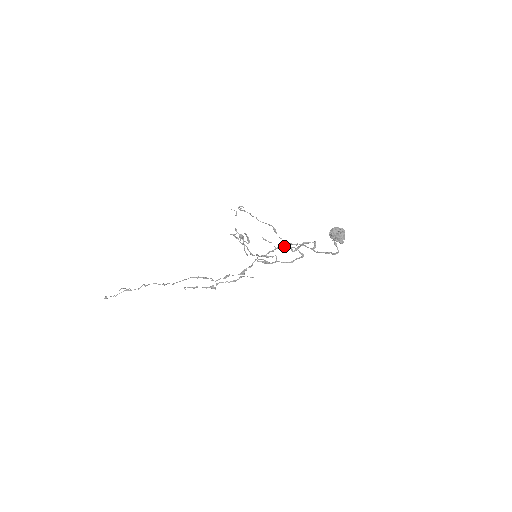
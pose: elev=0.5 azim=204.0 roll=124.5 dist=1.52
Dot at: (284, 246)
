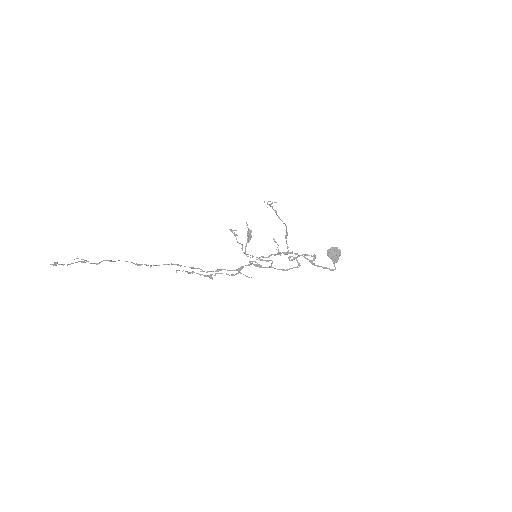
Dot at: (287, 253)
